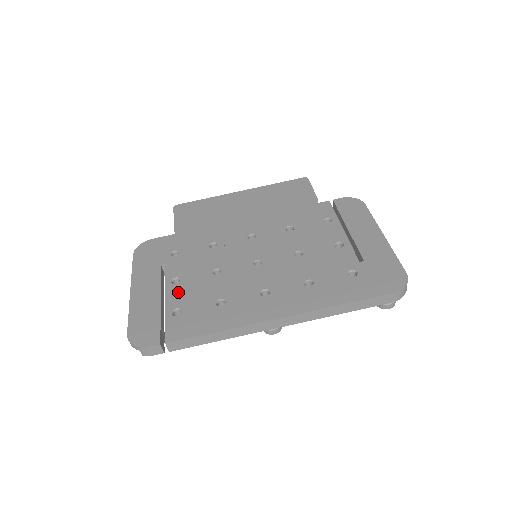
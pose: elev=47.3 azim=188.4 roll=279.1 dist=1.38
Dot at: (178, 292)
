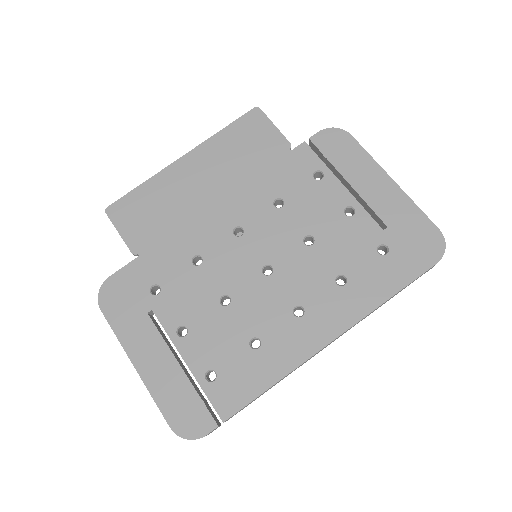
Dot at: (195, 347)
